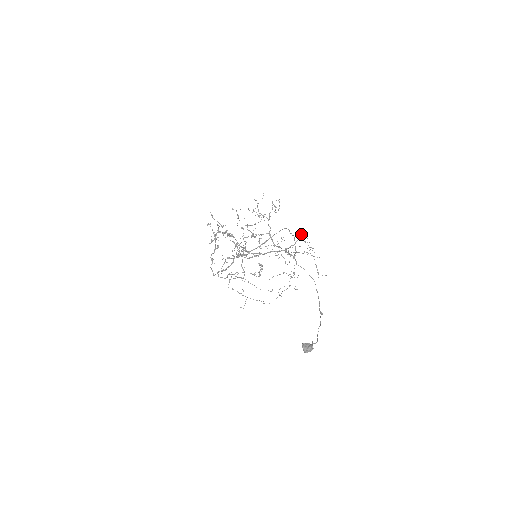
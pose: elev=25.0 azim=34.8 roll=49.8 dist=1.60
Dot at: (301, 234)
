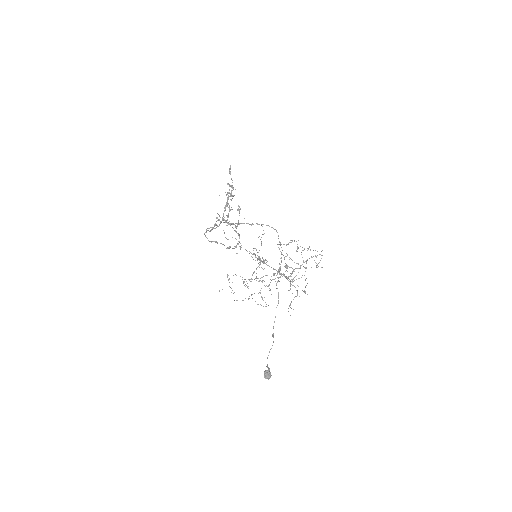
Dot at: occluded
